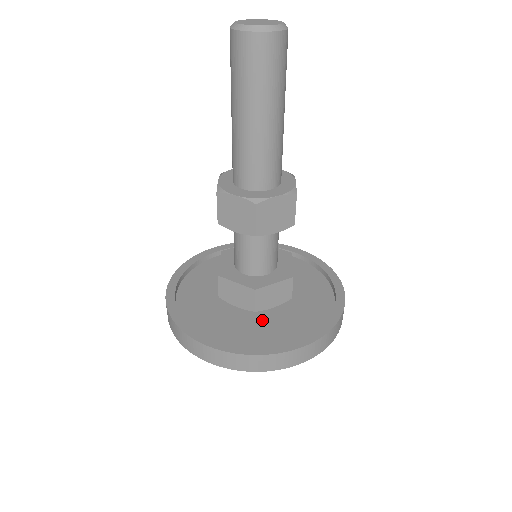
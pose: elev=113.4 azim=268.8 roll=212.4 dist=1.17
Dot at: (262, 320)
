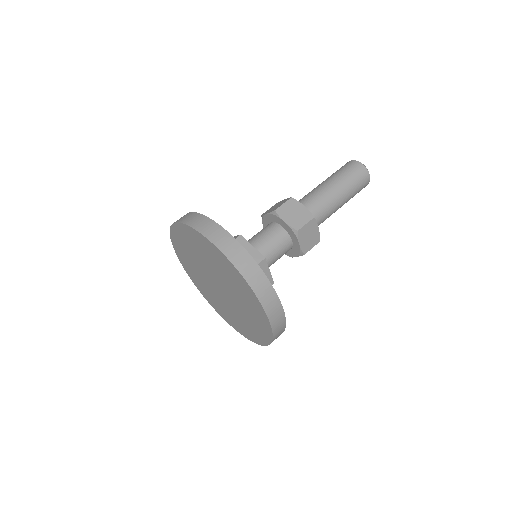
Dot at: occluded
